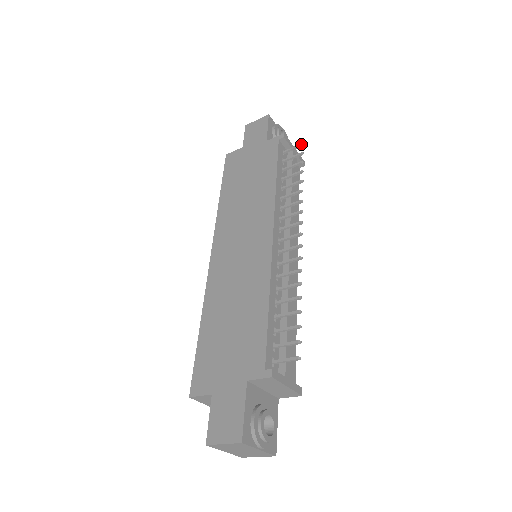
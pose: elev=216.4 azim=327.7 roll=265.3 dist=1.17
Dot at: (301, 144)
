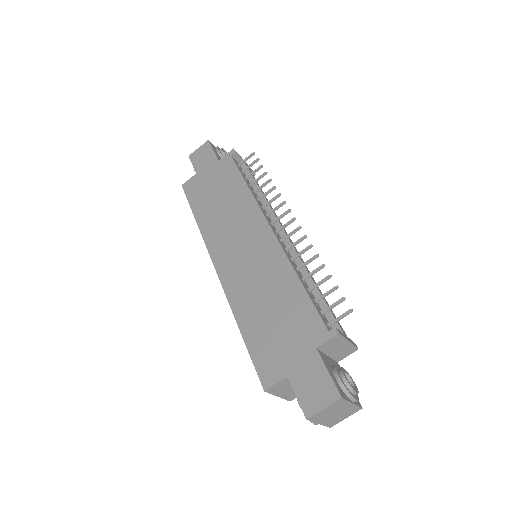
Dot at: (253, 153)
